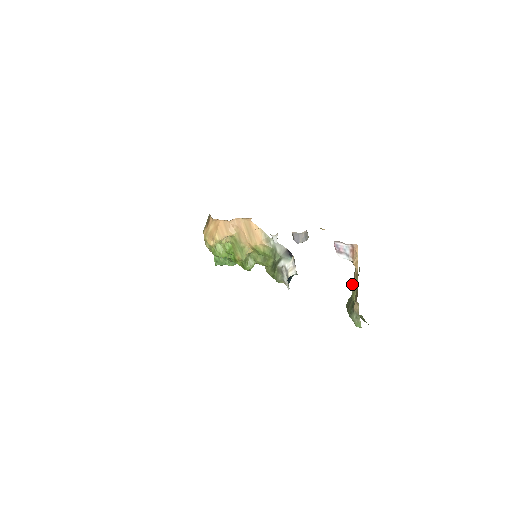
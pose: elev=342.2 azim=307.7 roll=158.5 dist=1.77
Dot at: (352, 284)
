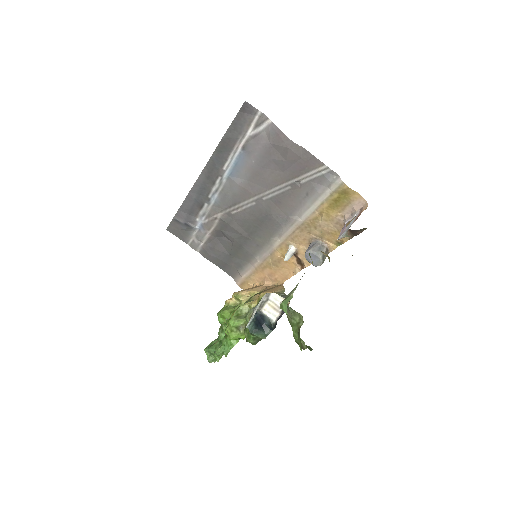
Dot at: occluded
